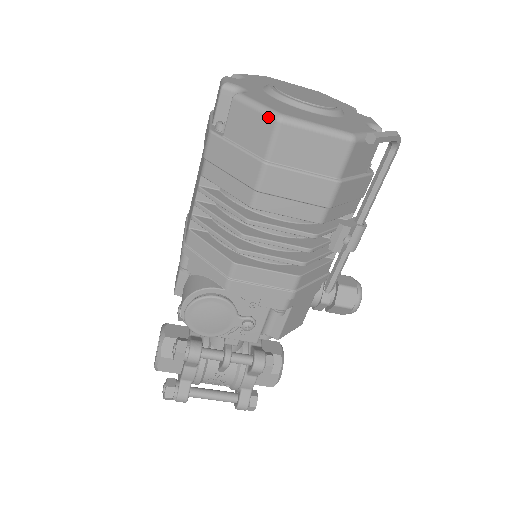
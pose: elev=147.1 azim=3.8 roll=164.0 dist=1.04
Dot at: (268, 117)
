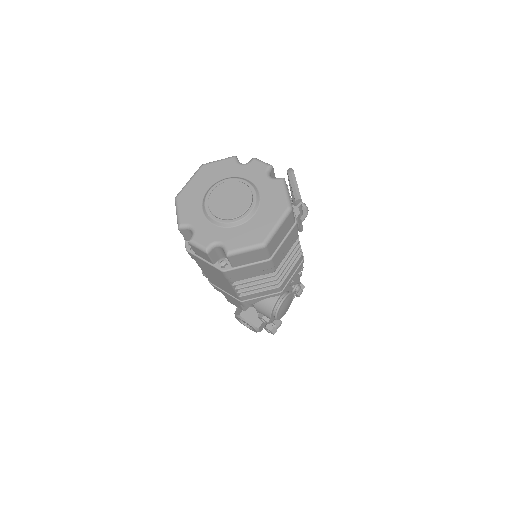
Dot at: (258, 250)
